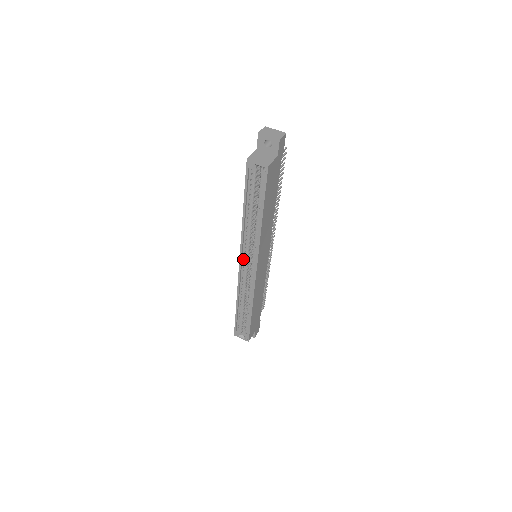
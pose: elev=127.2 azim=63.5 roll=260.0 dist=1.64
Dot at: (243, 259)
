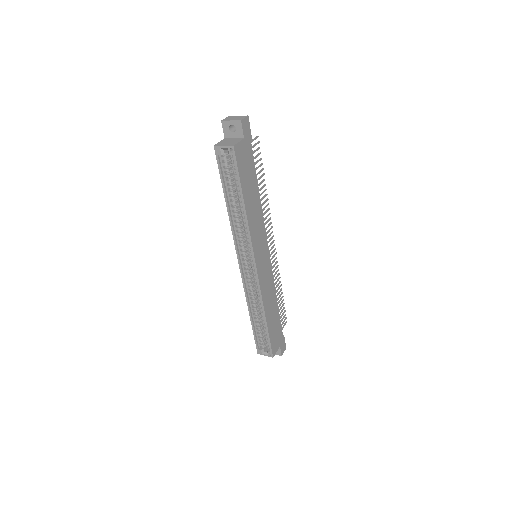
Dot at: (241, 259)
